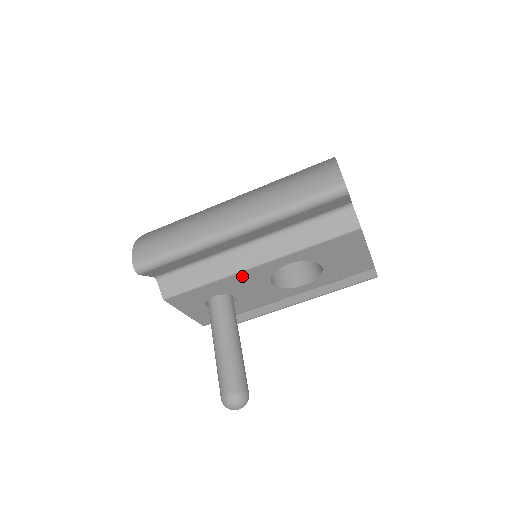
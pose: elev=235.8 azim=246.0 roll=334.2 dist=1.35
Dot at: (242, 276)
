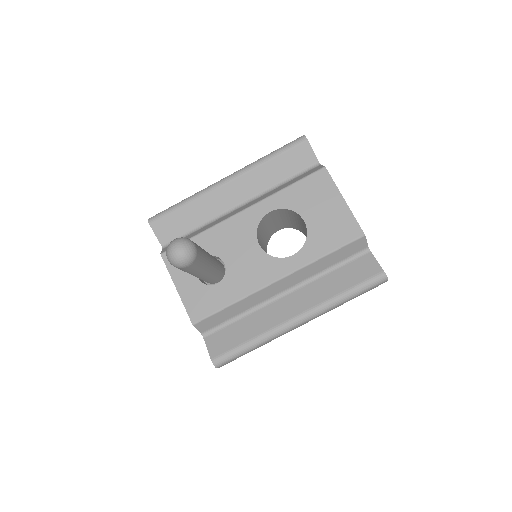
Dot at: (230, 226)
